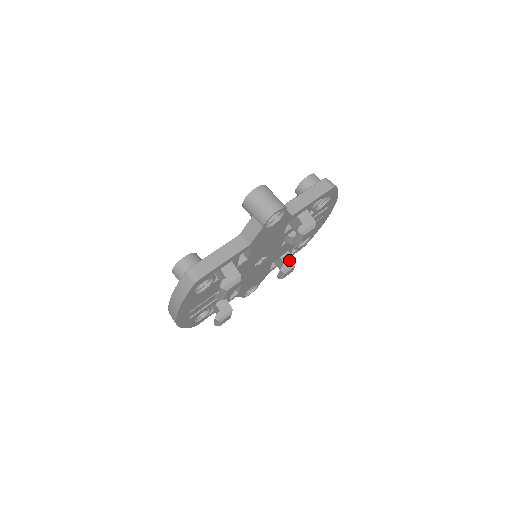
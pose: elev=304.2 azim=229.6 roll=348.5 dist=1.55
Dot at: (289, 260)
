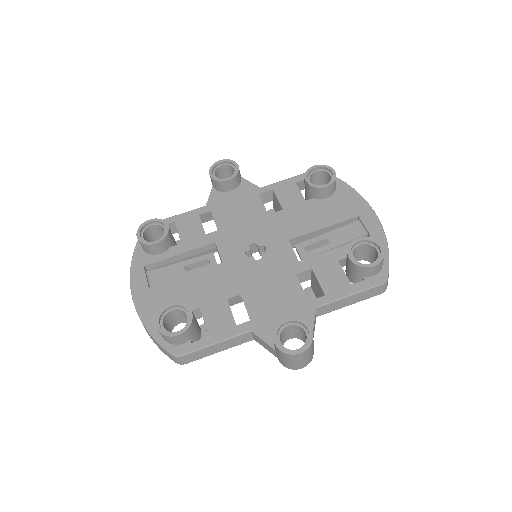
Dot at: occluded
